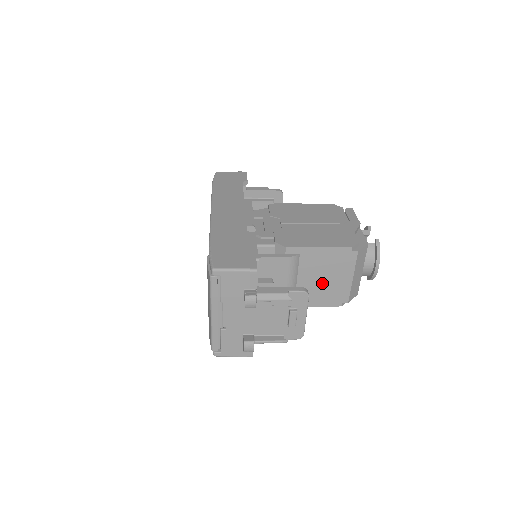
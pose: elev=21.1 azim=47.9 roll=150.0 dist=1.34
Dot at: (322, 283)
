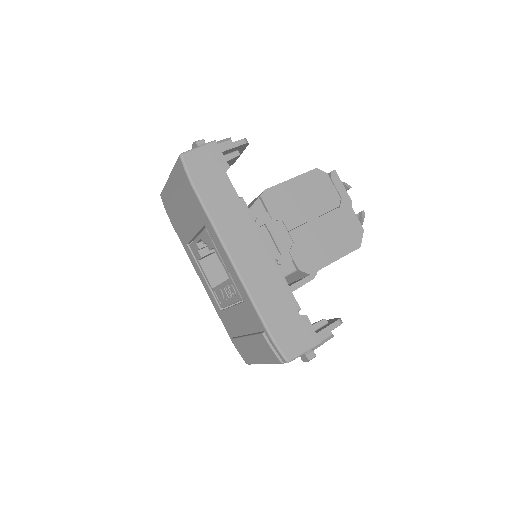
Dot at: occluded
